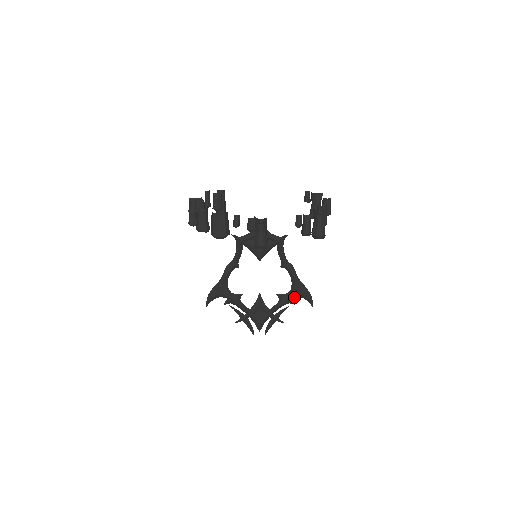
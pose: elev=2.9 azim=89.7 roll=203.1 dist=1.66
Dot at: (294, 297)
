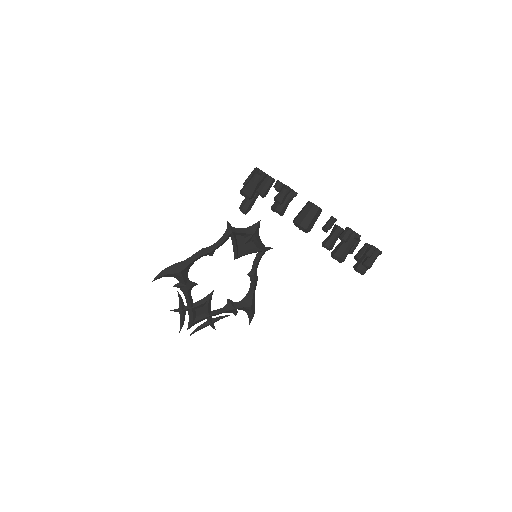
Dot at: (240, 309)
